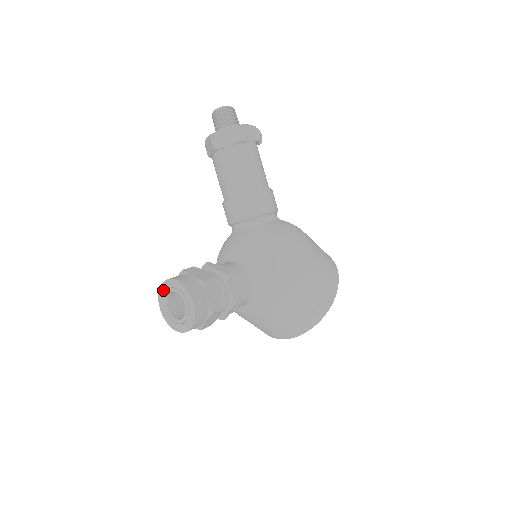
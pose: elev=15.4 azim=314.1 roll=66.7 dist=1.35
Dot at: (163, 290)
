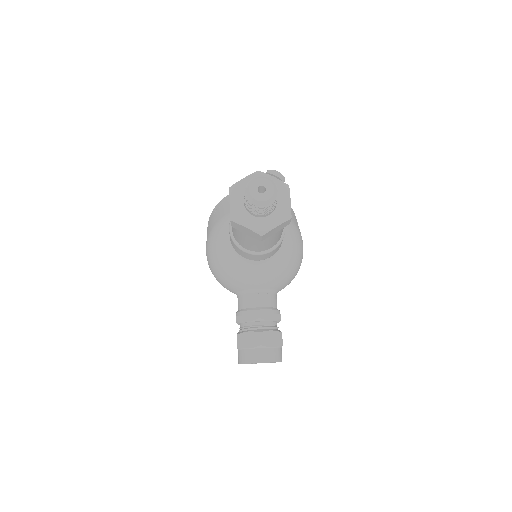
Dot at: occluded
